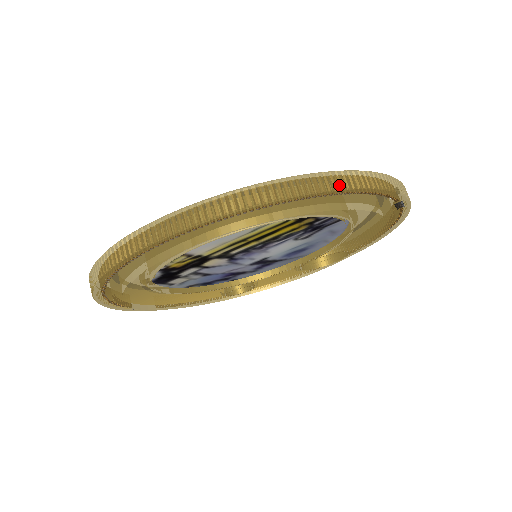
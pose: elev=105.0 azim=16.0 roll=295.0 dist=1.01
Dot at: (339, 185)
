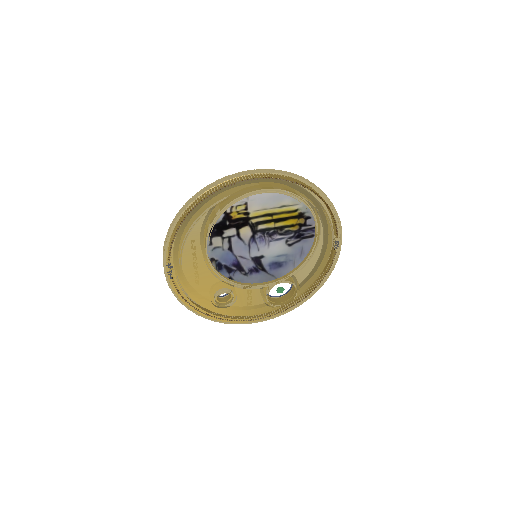
Dot at: (325, 195)
